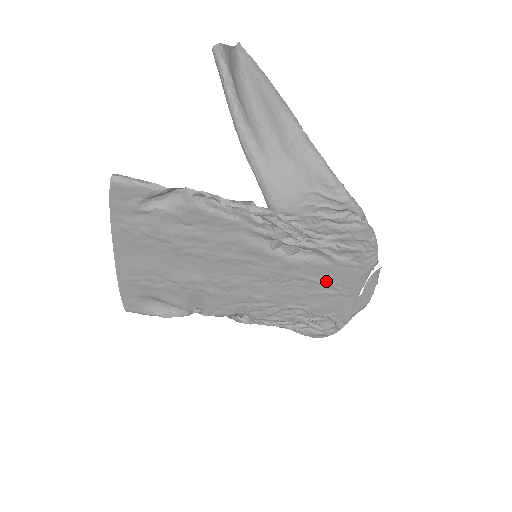
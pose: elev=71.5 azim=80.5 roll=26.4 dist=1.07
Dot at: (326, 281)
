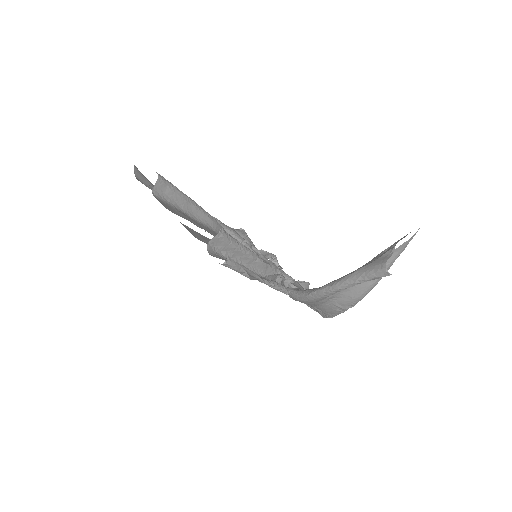
Dot at: occluded
